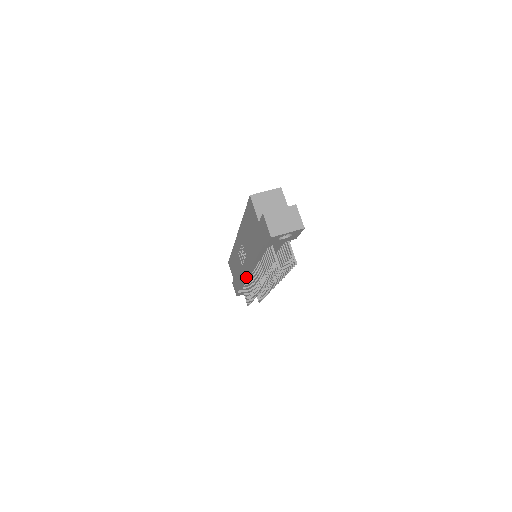
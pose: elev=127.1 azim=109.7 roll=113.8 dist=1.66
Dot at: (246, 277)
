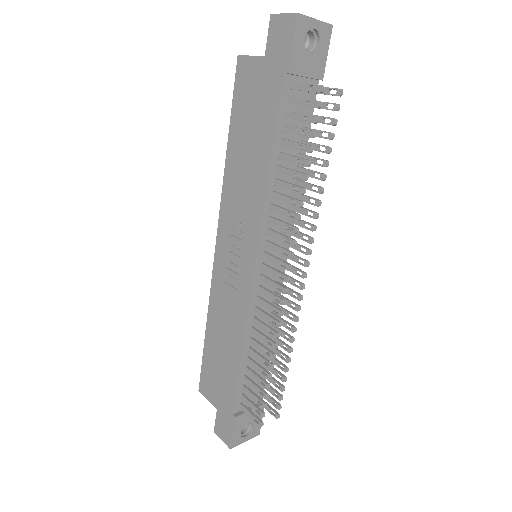
Dot at: (250, 306)
